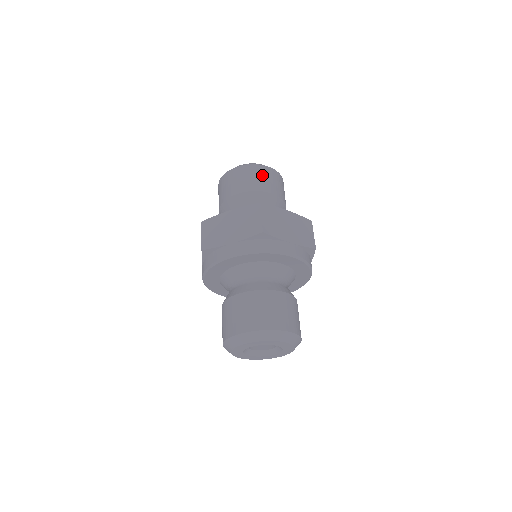
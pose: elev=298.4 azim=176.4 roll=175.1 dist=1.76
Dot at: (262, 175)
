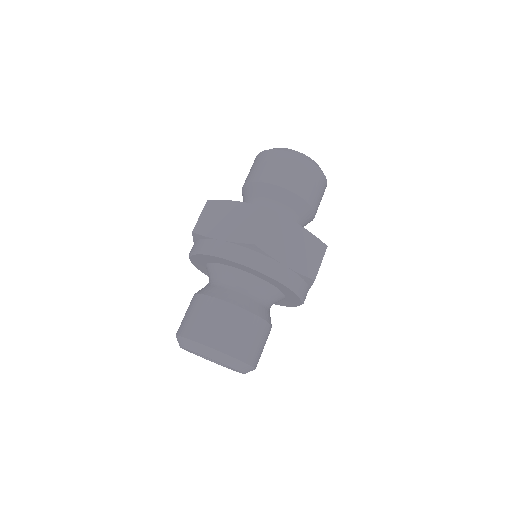
Dot at: (298, 170)
